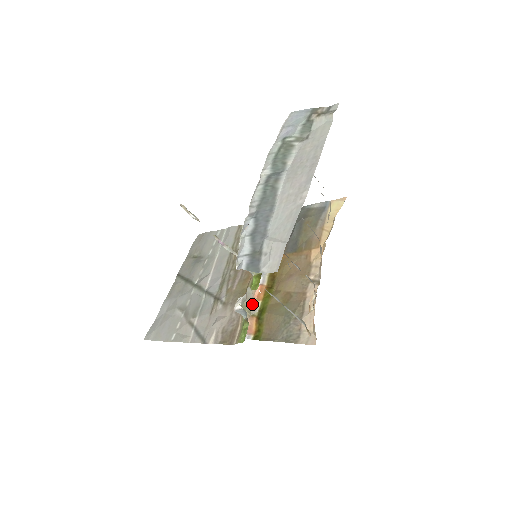
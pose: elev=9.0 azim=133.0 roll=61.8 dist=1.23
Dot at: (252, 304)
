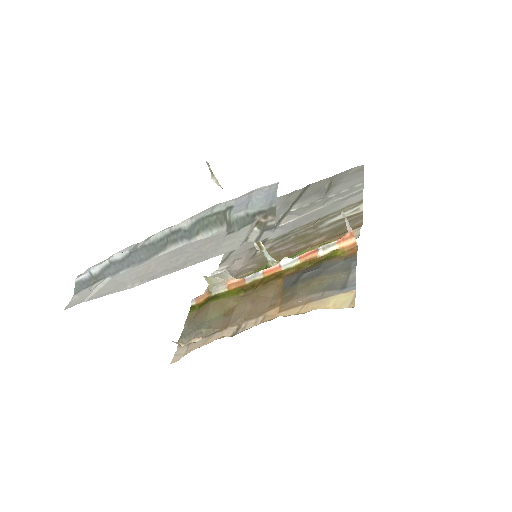
Dot at: (220, 284)
